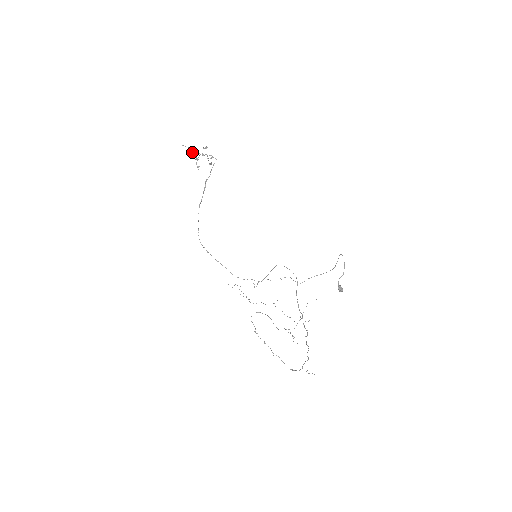
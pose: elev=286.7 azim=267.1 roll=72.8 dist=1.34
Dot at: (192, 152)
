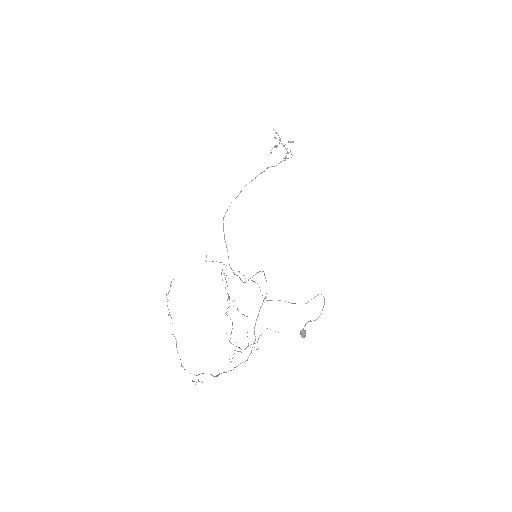
Dot at: (275, 137)
